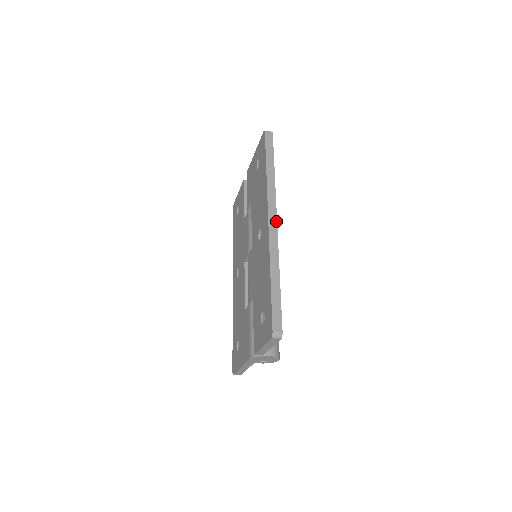
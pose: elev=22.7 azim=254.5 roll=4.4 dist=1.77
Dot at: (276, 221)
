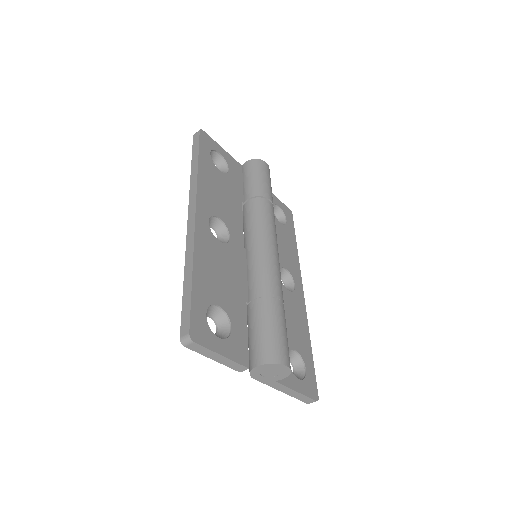
Dot at: (194, 213)
